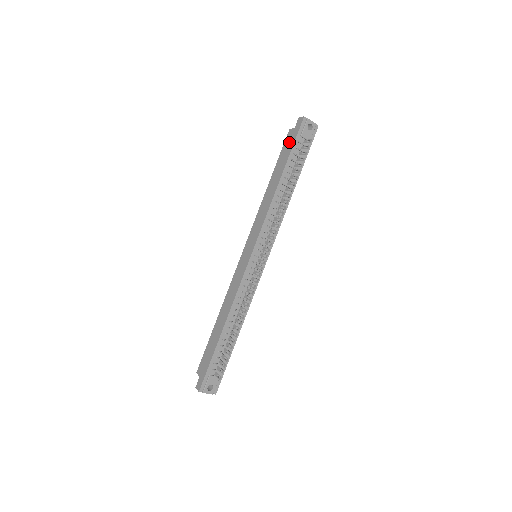
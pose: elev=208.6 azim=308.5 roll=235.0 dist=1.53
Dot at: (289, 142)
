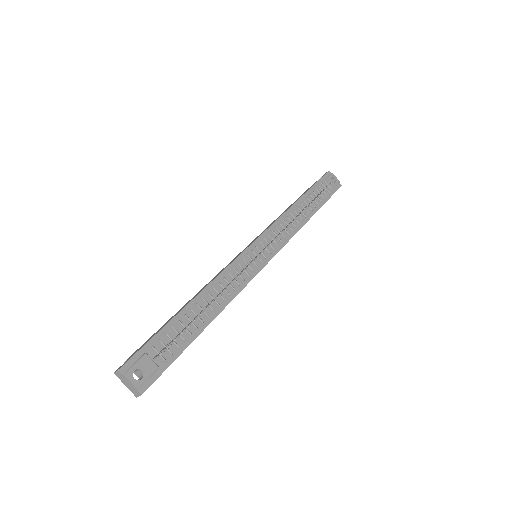
Dot at: (312, 185)
